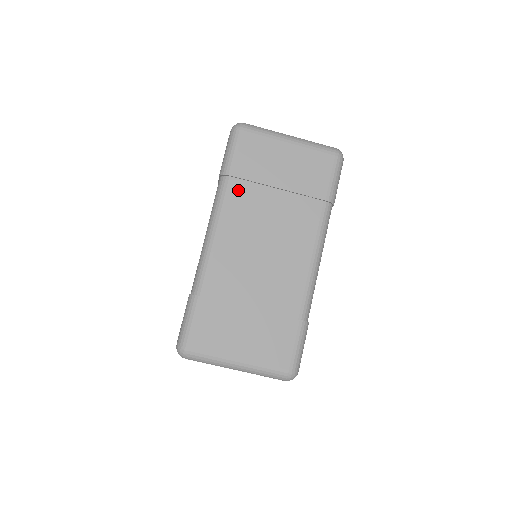
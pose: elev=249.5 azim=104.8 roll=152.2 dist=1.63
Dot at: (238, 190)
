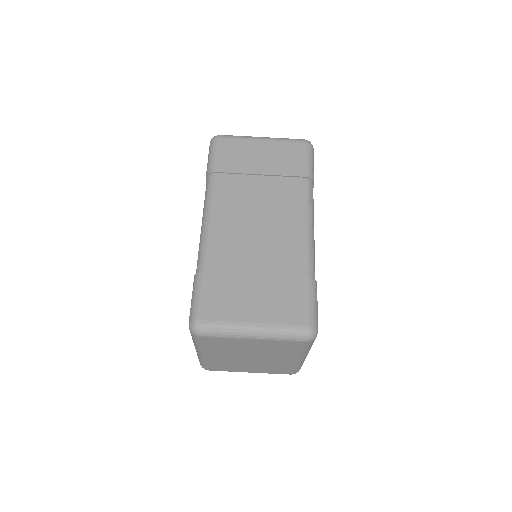
Dot at: (224, 182)
